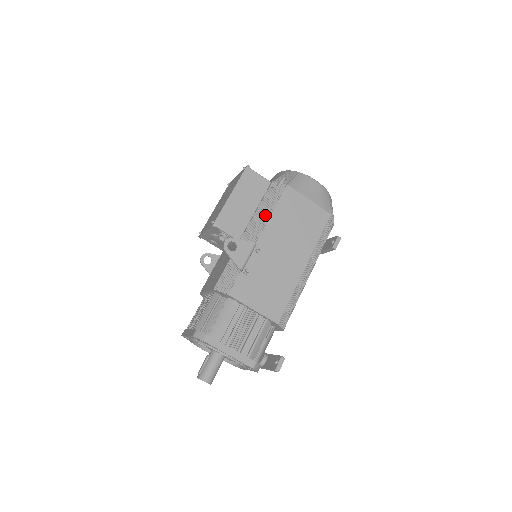
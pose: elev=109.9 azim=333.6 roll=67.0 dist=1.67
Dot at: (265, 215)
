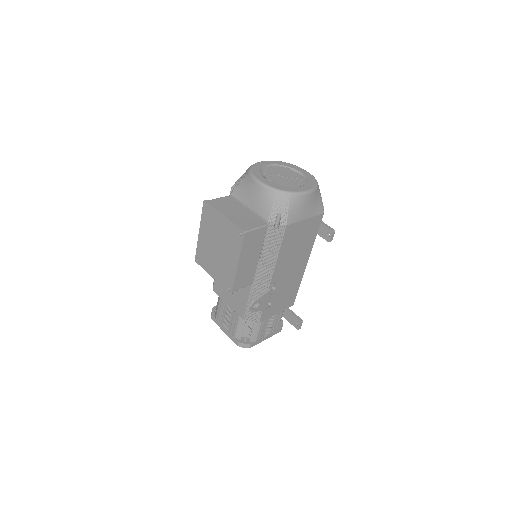
Dot at: (271, 259)
